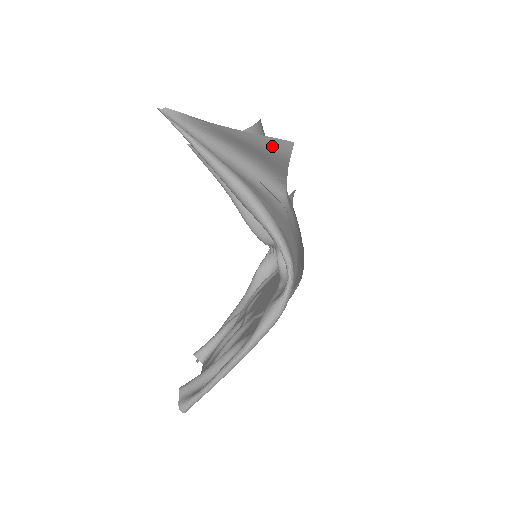
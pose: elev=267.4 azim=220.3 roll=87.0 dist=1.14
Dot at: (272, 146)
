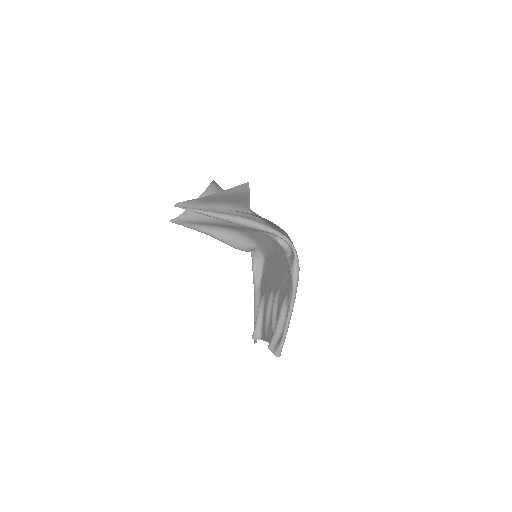
Dot at: (238, 190)
